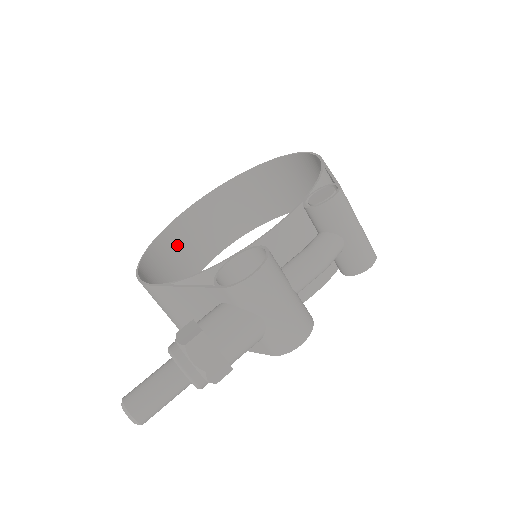
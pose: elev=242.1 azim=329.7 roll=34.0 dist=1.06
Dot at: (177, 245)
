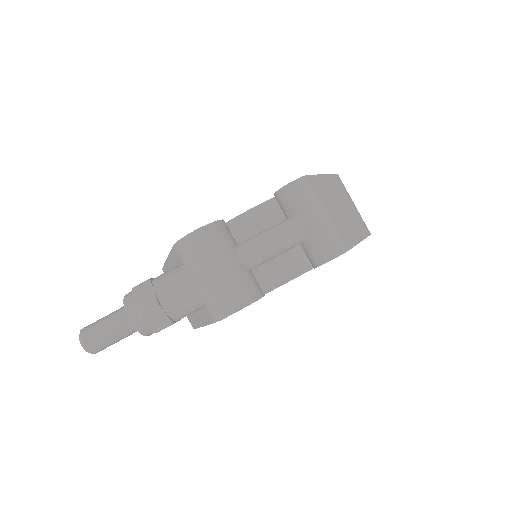
Dot at: occluded
